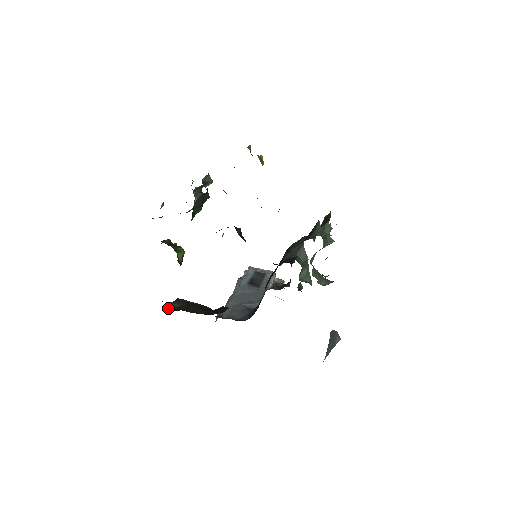
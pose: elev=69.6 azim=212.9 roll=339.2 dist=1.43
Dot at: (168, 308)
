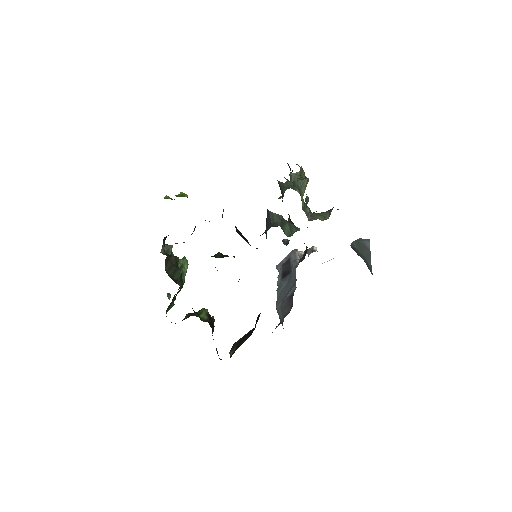
Dot at: occluded
